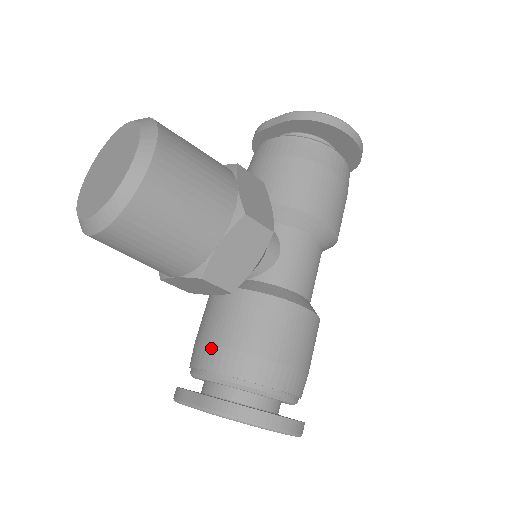
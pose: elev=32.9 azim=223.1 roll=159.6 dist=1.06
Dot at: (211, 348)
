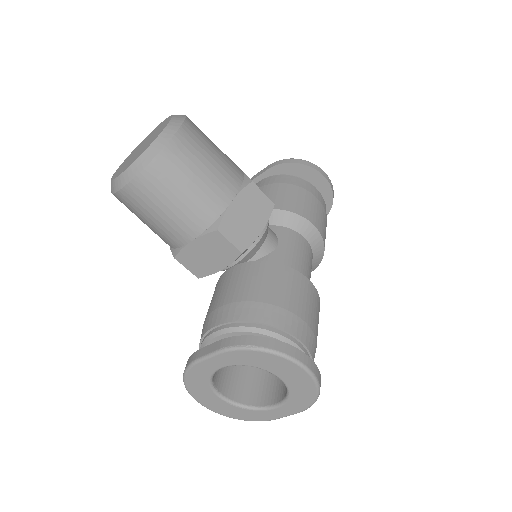
Dot at: (224, 307)
